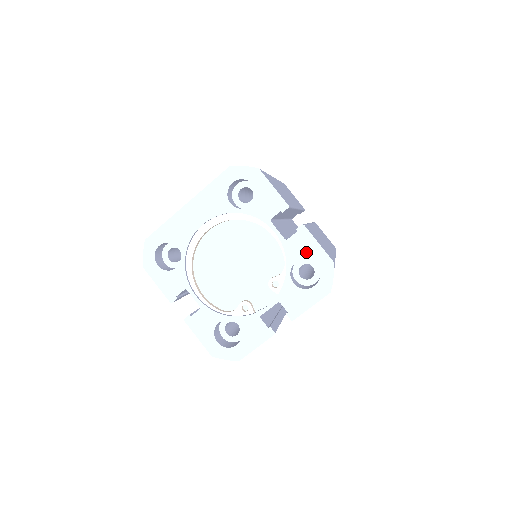
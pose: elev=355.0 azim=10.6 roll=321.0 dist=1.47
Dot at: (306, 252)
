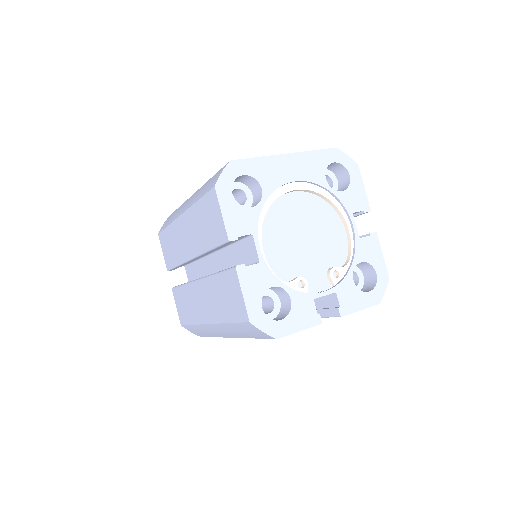
Dot at: (372, 257)
